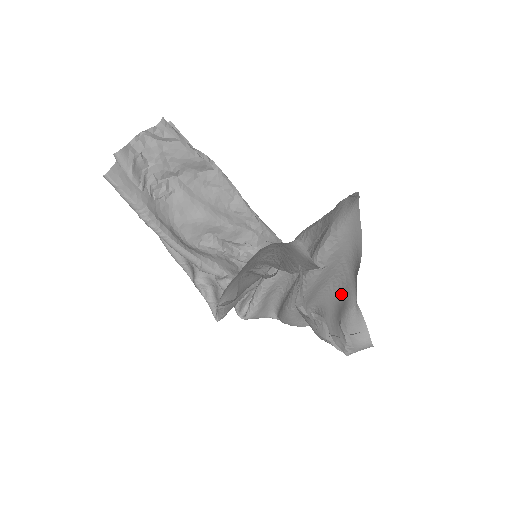
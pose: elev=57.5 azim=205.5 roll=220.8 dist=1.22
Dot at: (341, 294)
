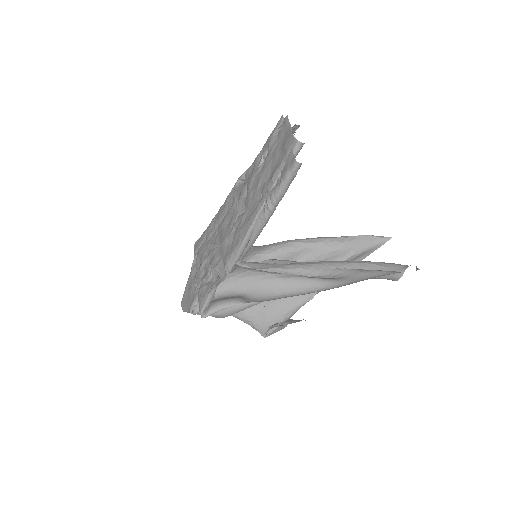
Dot at: occluded
